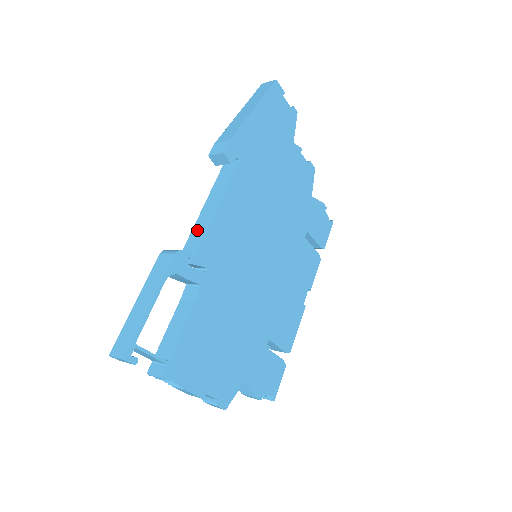
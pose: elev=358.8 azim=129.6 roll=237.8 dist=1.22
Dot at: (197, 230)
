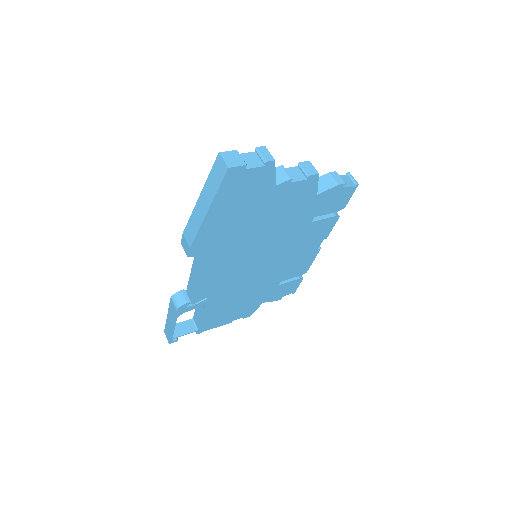
Dot at: (192, 281)
